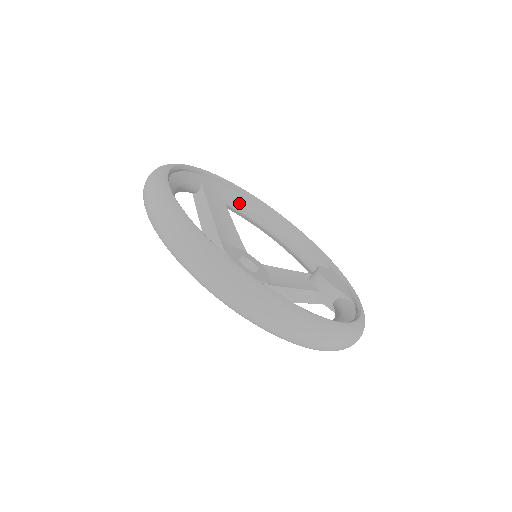
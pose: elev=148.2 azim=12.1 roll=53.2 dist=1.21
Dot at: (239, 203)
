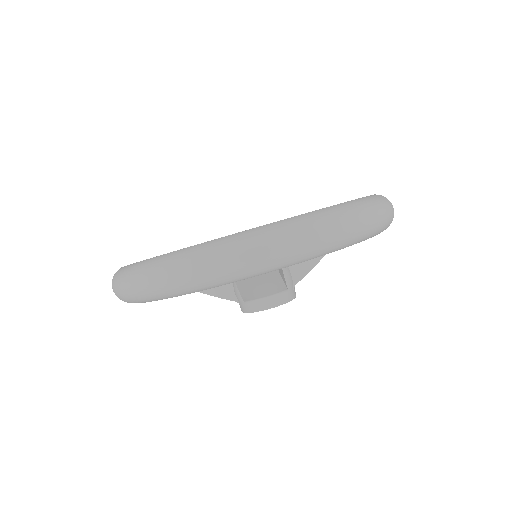
Dot at: occluded
